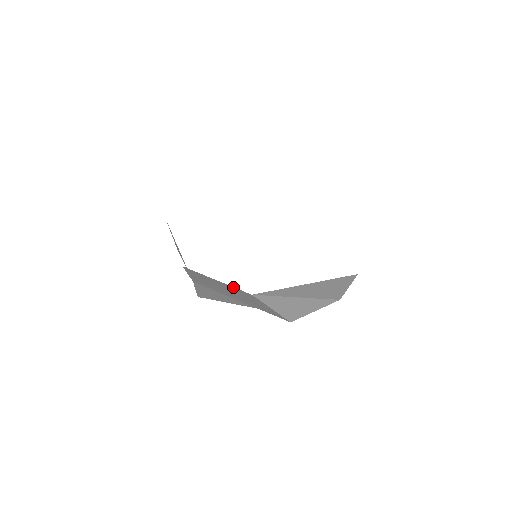
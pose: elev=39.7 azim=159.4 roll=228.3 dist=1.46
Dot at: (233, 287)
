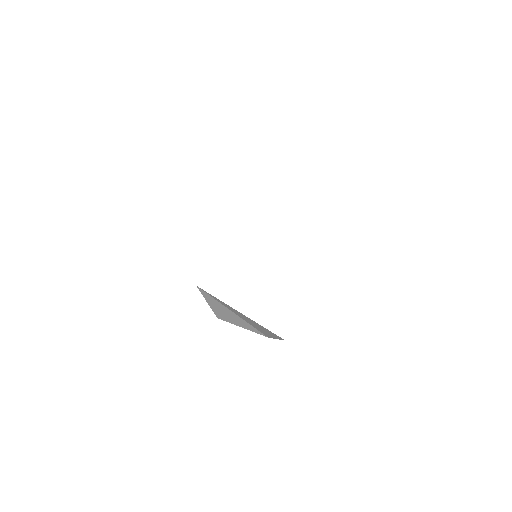
Dot at: occluded
